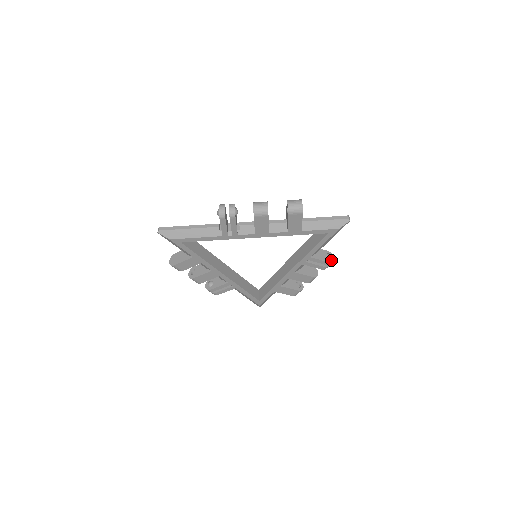
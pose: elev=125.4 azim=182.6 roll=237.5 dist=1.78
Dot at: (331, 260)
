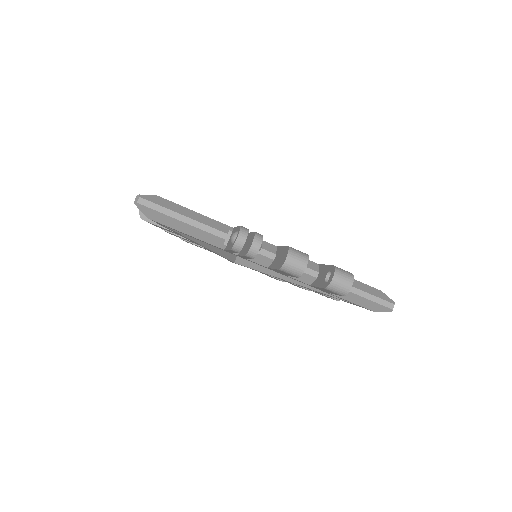
Dot at: occluded
